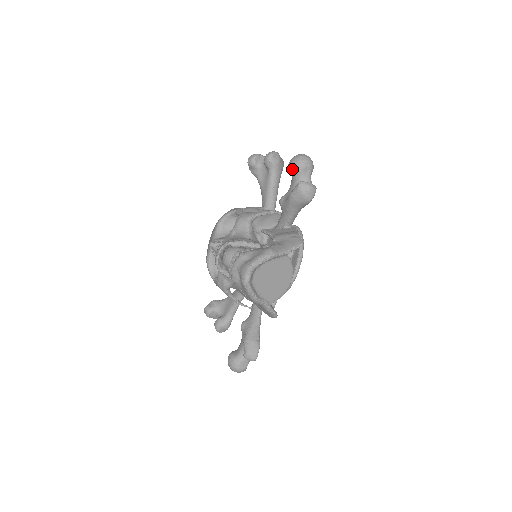
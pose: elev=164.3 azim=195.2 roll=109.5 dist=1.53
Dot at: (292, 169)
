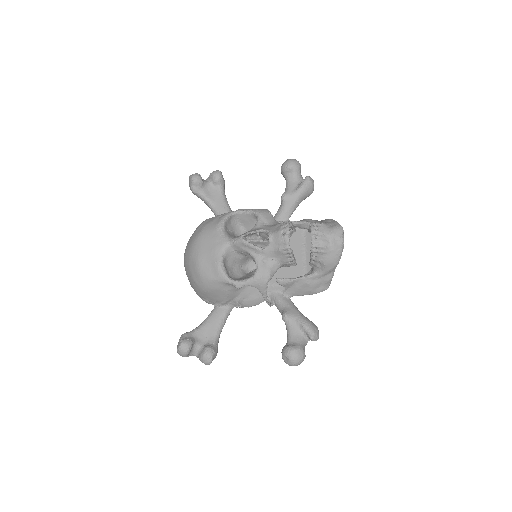
Dot at: (294, 168)
